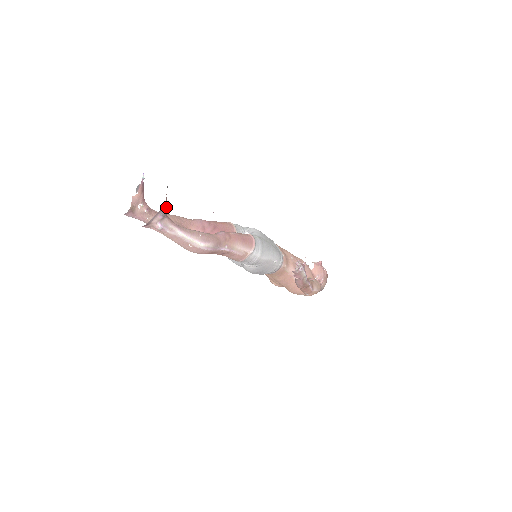
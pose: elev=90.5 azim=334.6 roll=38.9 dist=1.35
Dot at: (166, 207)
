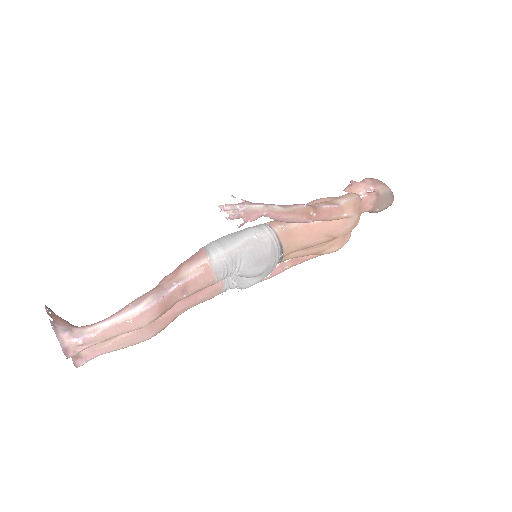
Dot at: (64, 322)
